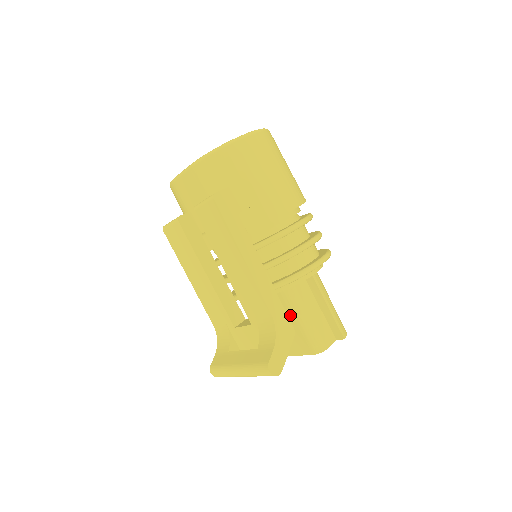
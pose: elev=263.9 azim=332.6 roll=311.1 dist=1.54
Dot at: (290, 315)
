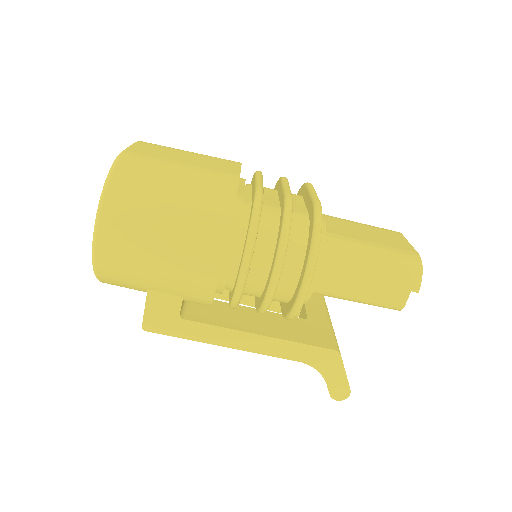
Dot at: occluded
